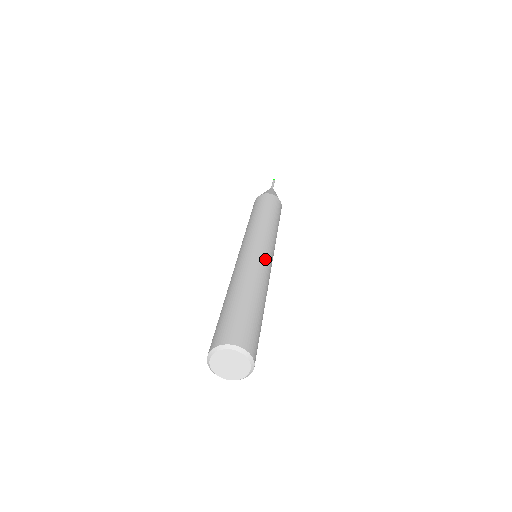
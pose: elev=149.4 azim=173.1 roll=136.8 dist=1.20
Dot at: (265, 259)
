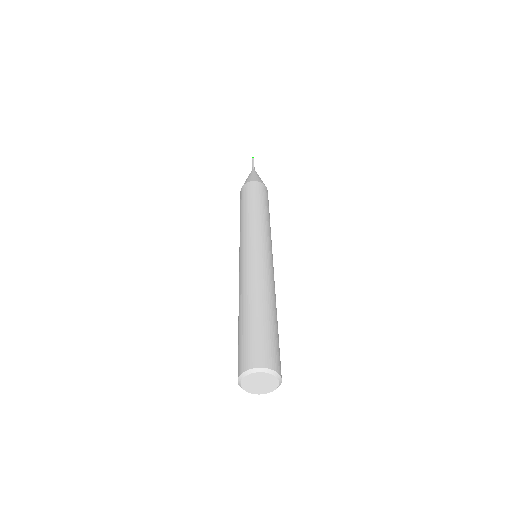
Dot at: (261, 260)
